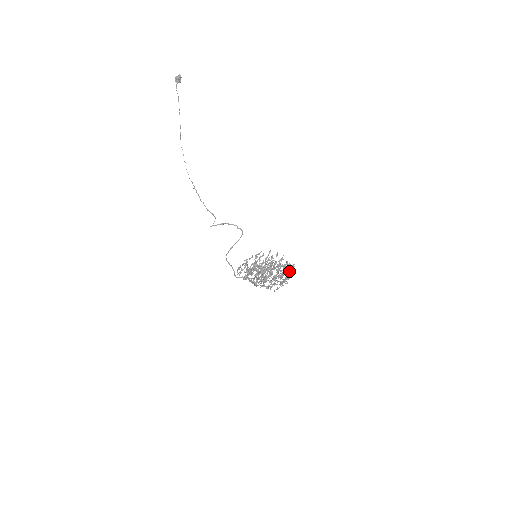
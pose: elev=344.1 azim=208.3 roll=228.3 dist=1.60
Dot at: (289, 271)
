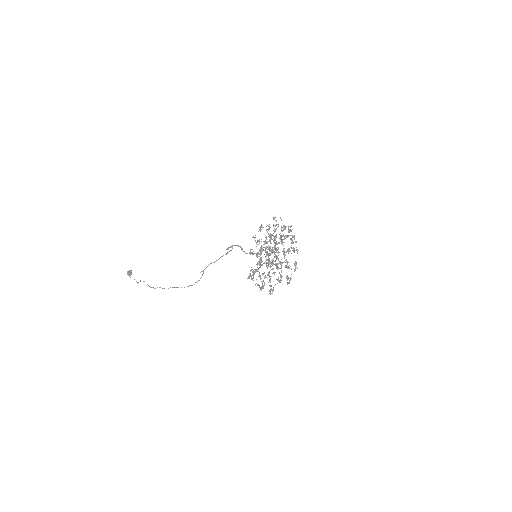
Dot at: occluded
